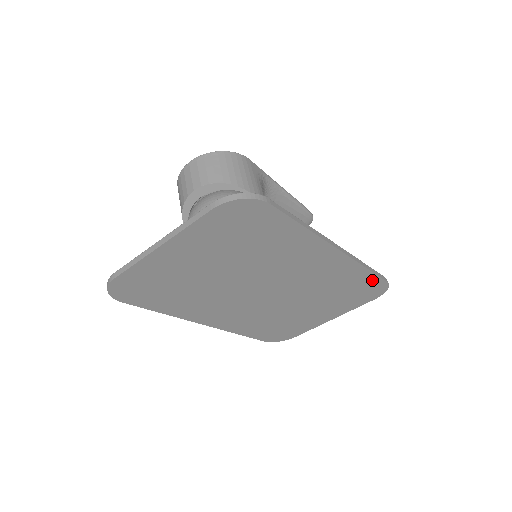
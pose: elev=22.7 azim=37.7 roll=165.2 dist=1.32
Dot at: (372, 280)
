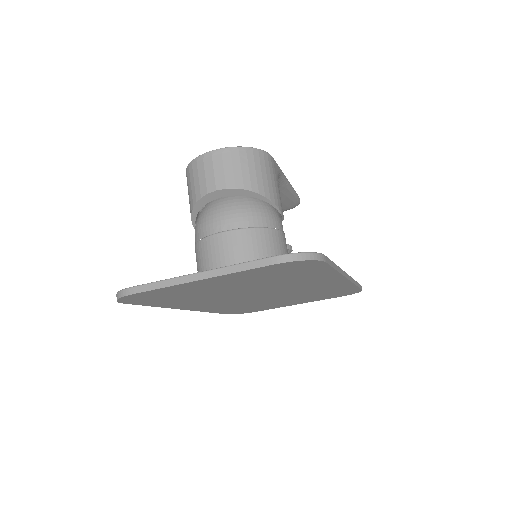
Dot at: (352, 289)
